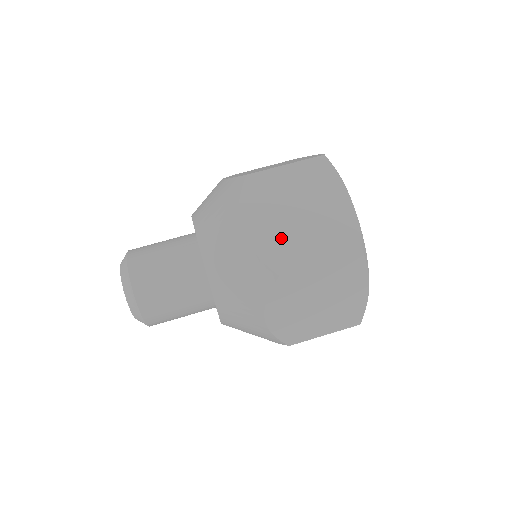
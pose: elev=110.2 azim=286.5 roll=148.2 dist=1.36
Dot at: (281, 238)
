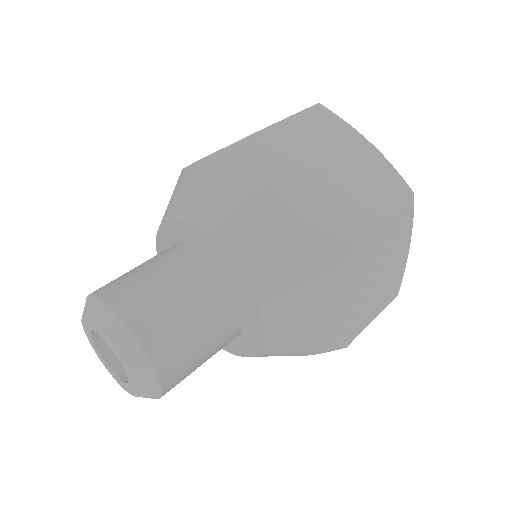
Dot at: (330, 198)
